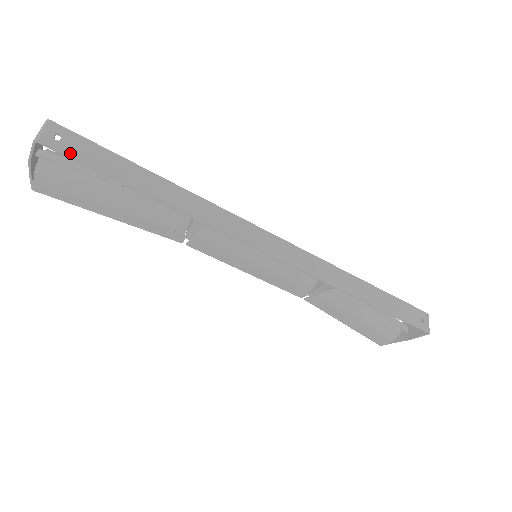
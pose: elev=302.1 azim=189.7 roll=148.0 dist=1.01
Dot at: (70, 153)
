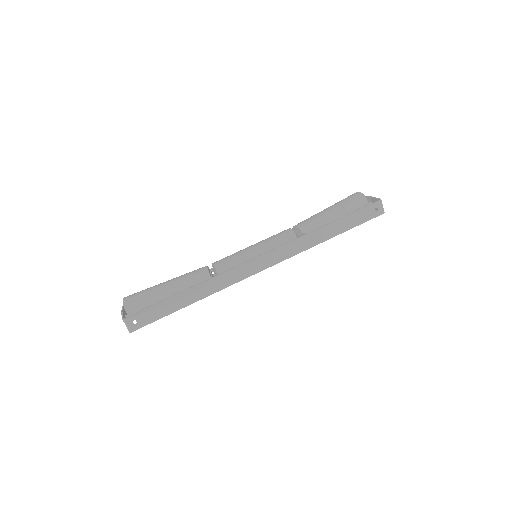
Dot at: (146, 323)
